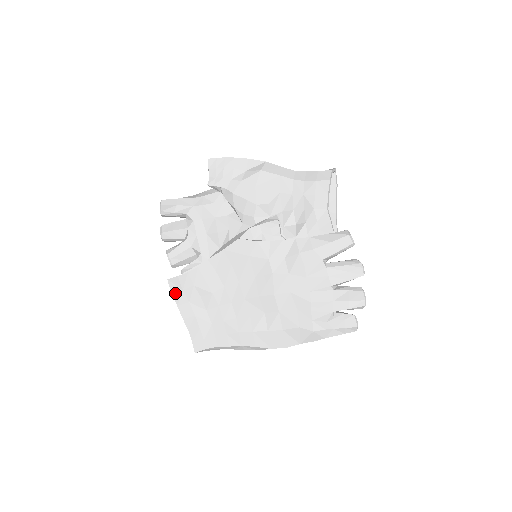
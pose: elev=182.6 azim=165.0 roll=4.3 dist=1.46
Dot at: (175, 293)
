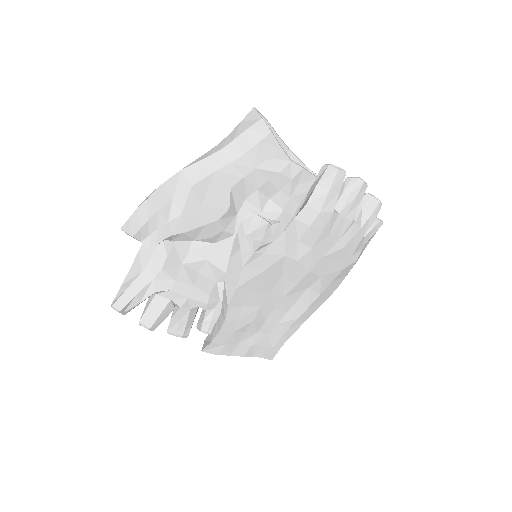
Dot at: (220, 352)
